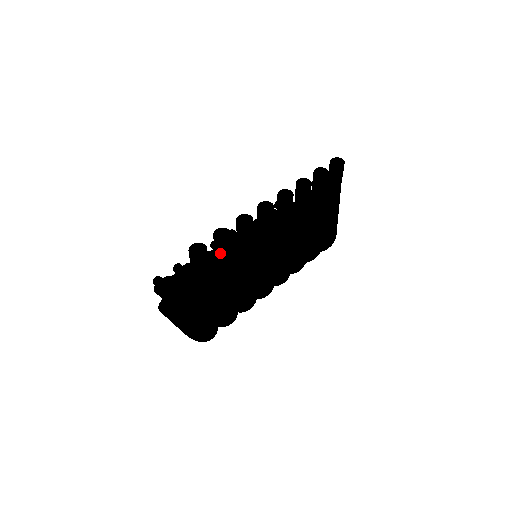
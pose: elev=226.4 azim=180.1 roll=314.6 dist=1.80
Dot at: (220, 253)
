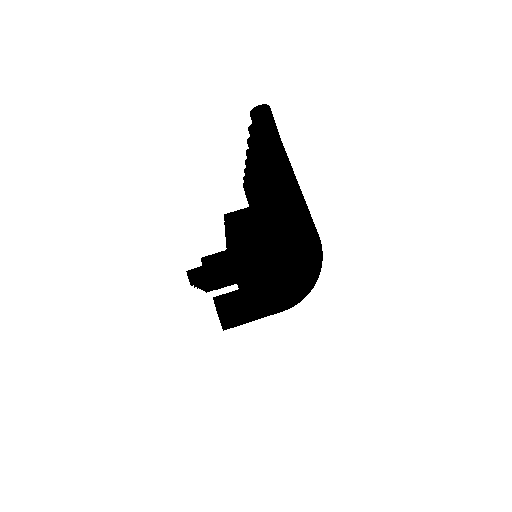
Dot at: occluded
